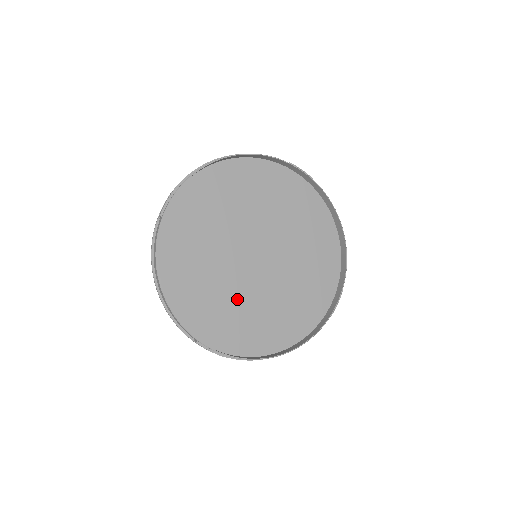
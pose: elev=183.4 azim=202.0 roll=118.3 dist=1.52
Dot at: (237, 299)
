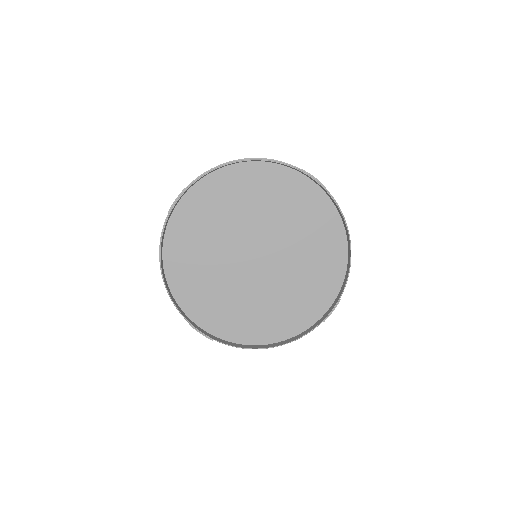
Dot at: (233, 292)
